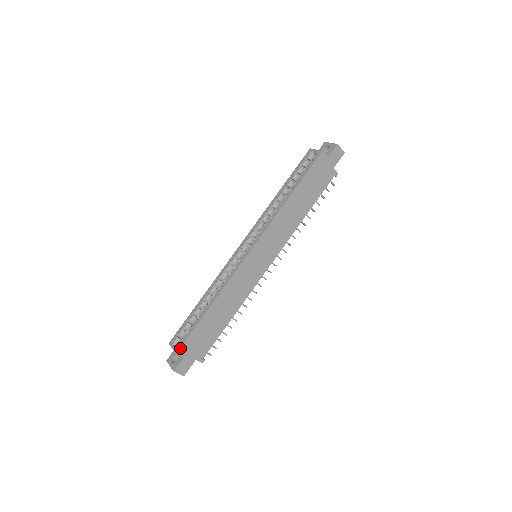
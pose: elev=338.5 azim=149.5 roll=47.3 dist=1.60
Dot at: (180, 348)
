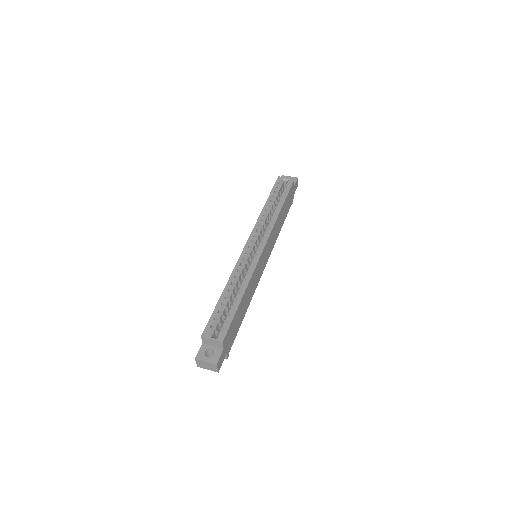
Dot at: (225, 336)
